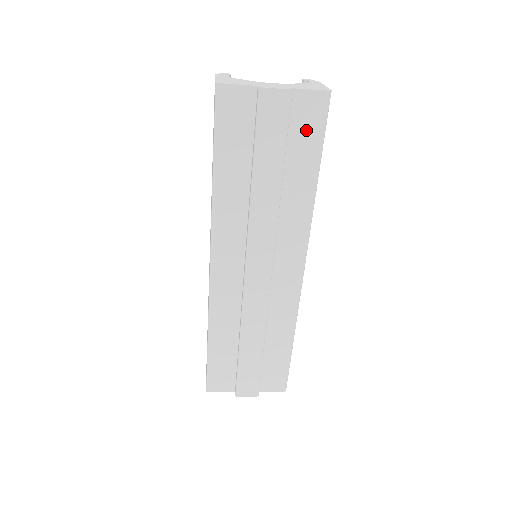
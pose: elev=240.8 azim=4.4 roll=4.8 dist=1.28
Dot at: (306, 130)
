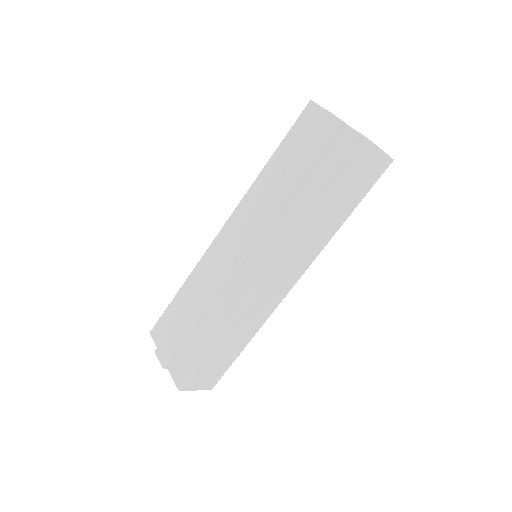
Dot at: (336, 160)
